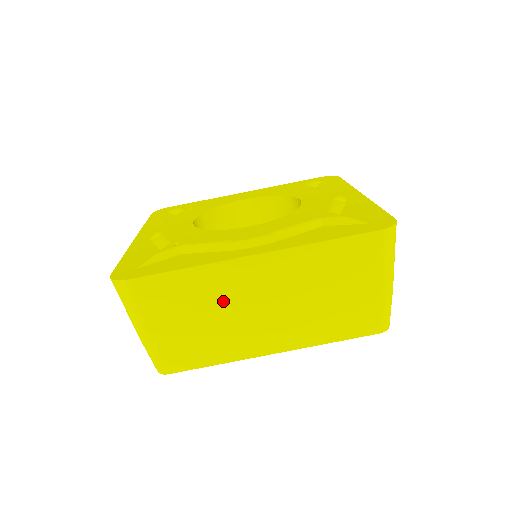
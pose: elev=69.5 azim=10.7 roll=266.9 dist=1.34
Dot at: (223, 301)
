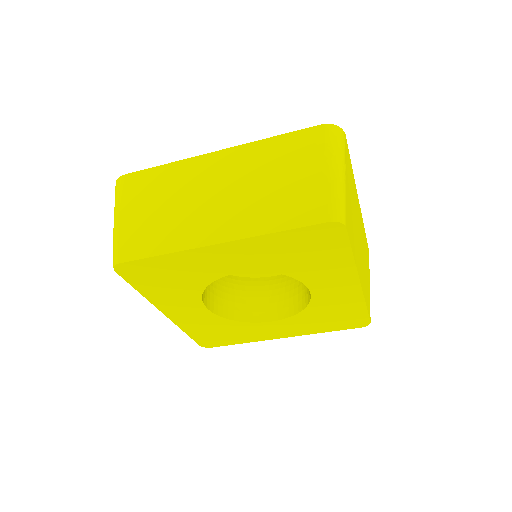
Dot at: (185, 190)
